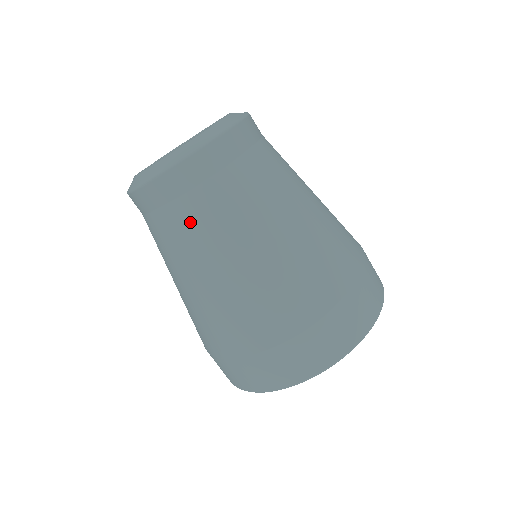
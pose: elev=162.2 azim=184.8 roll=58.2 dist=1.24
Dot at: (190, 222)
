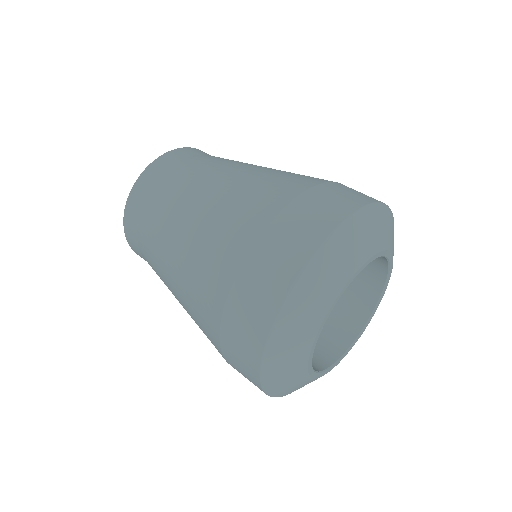
Dot at: (147, 242)
